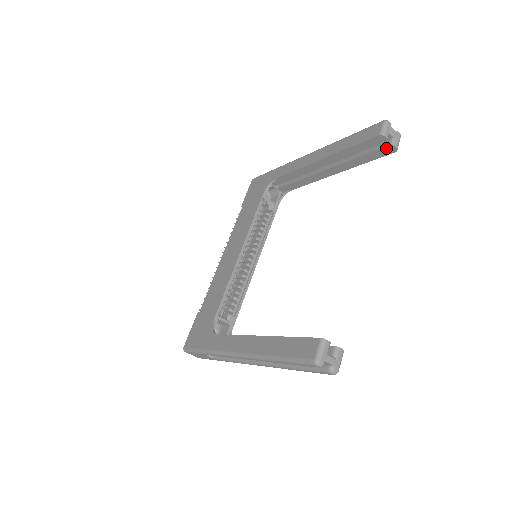
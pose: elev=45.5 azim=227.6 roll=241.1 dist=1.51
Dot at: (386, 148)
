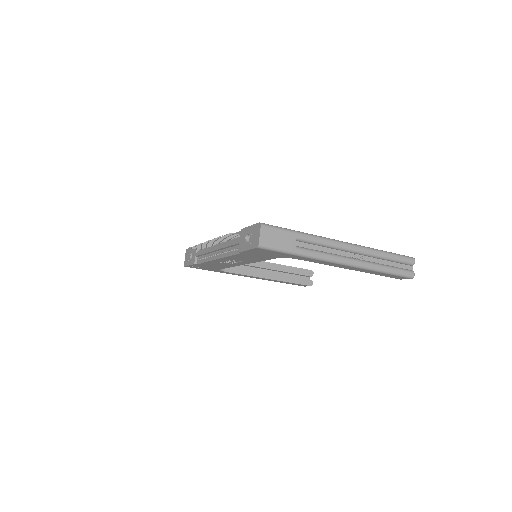
Dot at: (308, 280)
